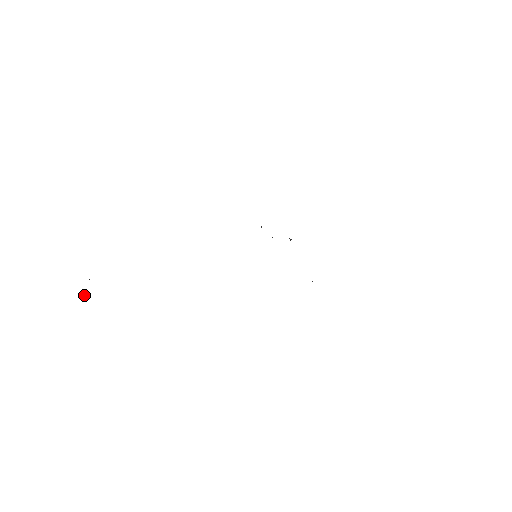
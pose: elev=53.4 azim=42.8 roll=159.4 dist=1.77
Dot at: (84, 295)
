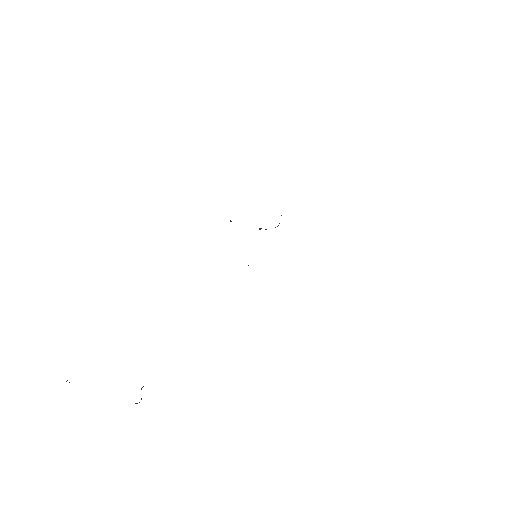
Dot at: occluded
